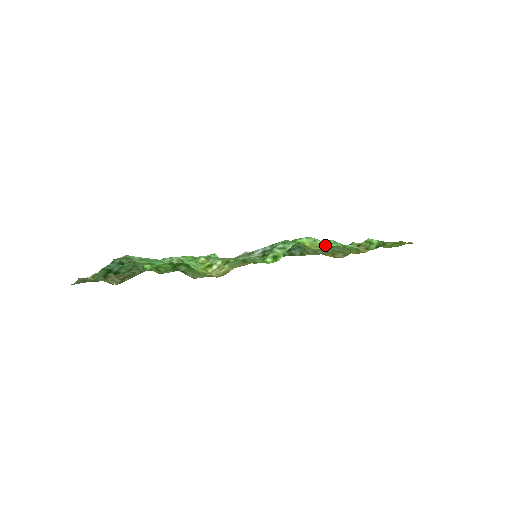
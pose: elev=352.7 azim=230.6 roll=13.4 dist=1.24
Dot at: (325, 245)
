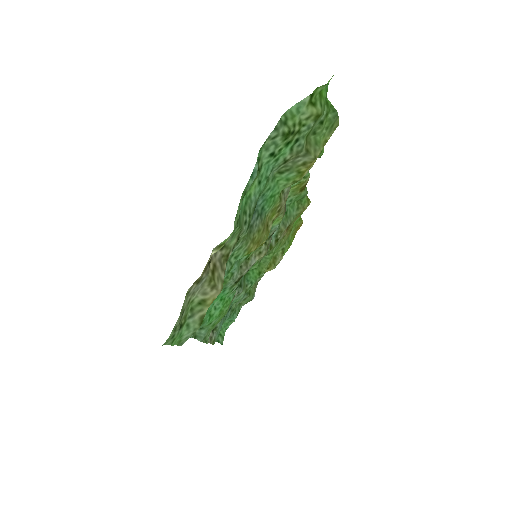
Dot at: (296, 196)
